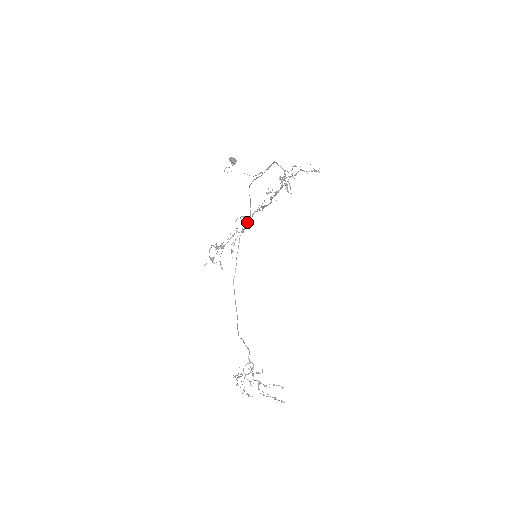
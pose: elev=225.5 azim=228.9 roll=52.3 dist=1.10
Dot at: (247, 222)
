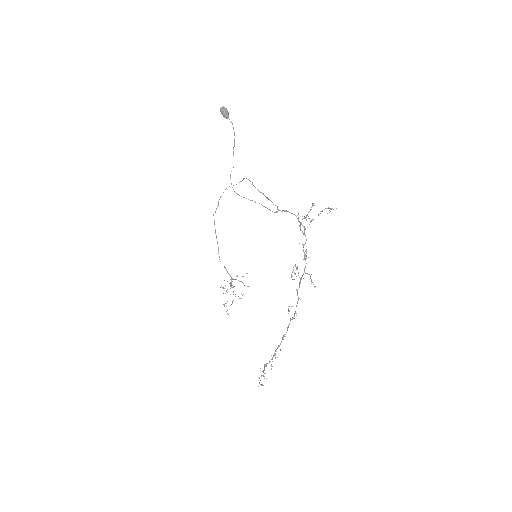
Dot at: occluded
